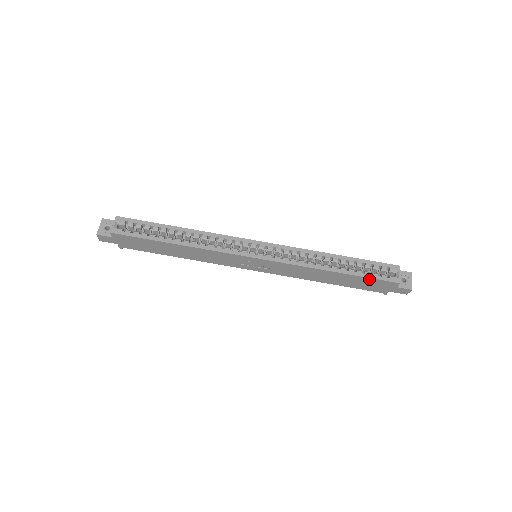
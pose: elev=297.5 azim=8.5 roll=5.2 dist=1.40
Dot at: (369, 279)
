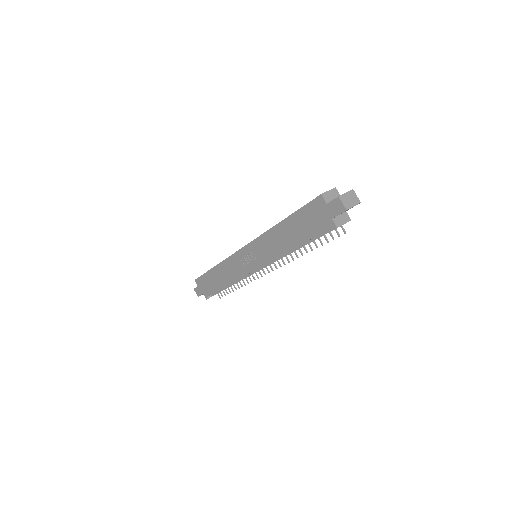
Dot at: (302, 211)
